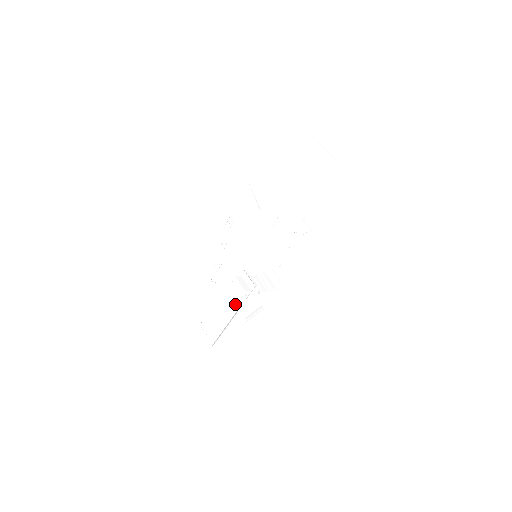
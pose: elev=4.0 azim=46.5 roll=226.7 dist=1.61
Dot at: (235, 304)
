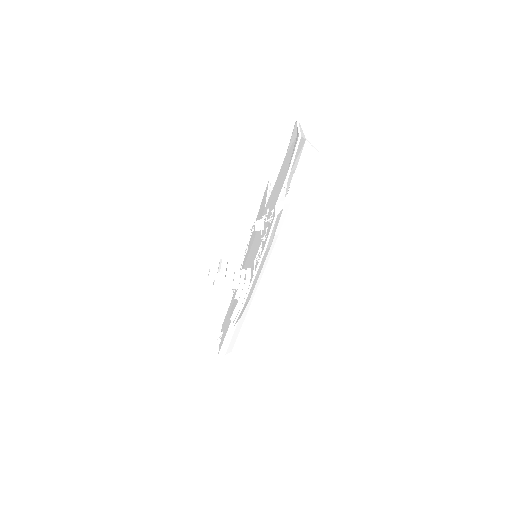
Dot at: occluded
